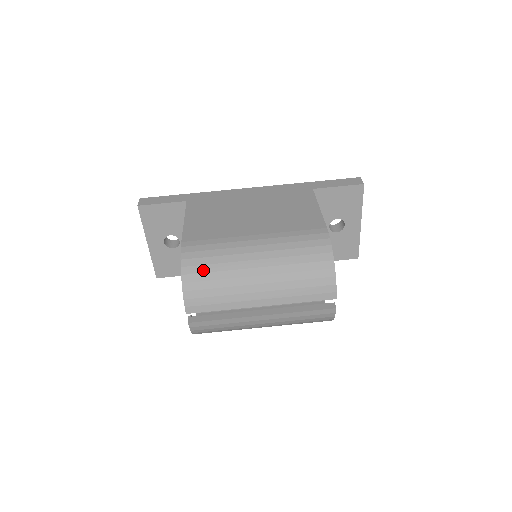
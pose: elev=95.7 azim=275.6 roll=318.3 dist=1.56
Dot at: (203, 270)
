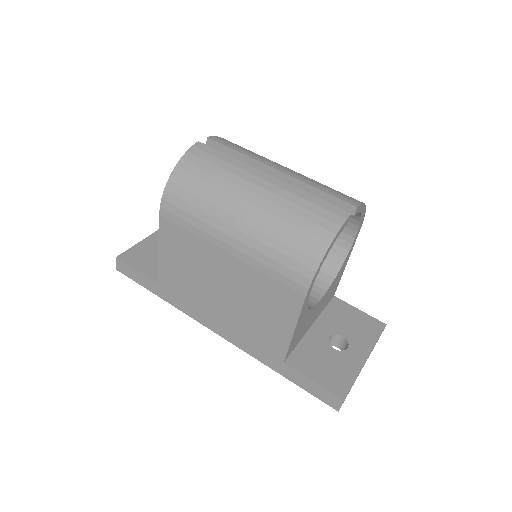
Dot at: occluded
